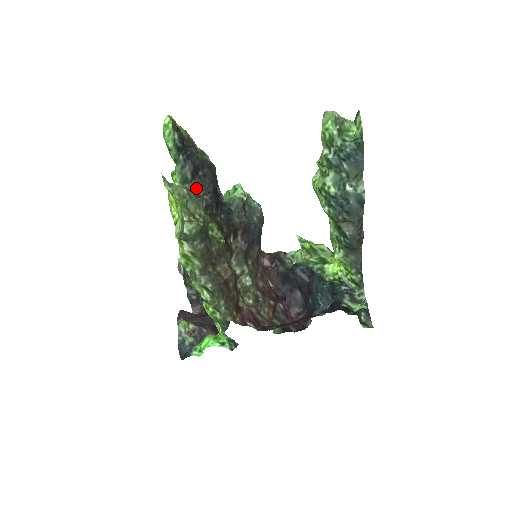
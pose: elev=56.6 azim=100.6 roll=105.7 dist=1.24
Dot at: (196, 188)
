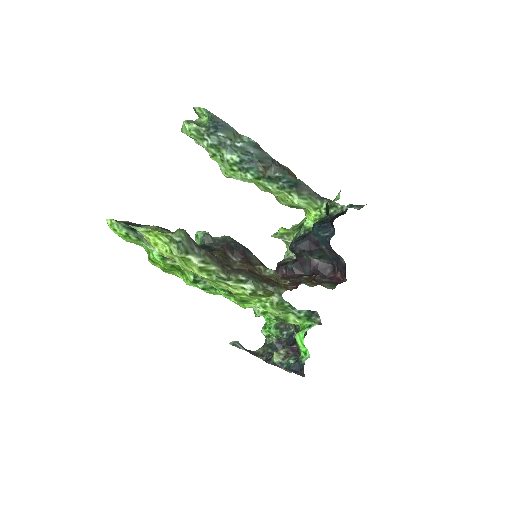
Dot at: occluded
